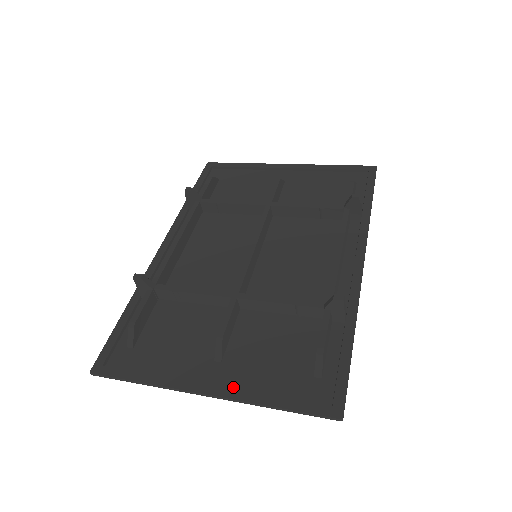
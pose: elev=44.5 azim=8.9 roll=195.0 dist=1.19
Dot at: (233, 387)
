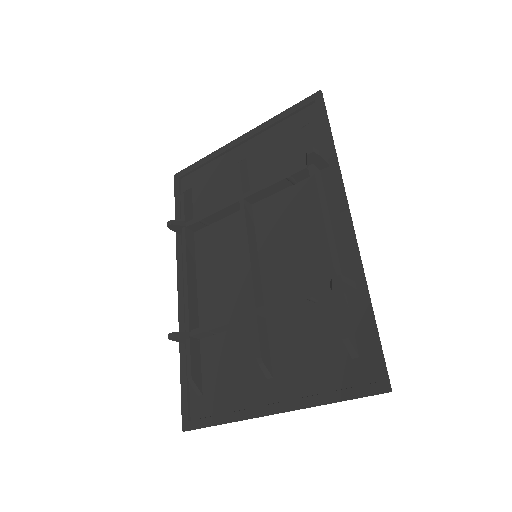
Dot at: (291, 397)
